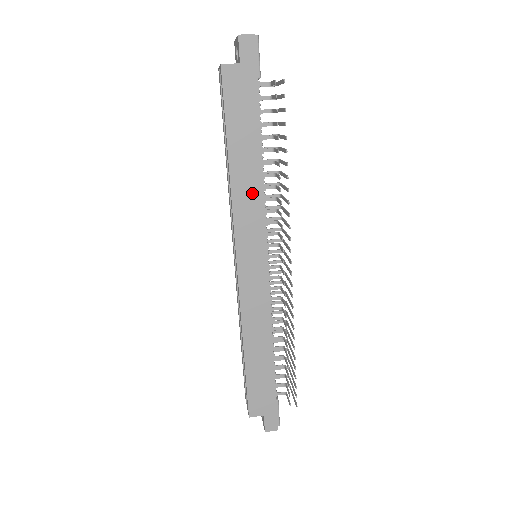
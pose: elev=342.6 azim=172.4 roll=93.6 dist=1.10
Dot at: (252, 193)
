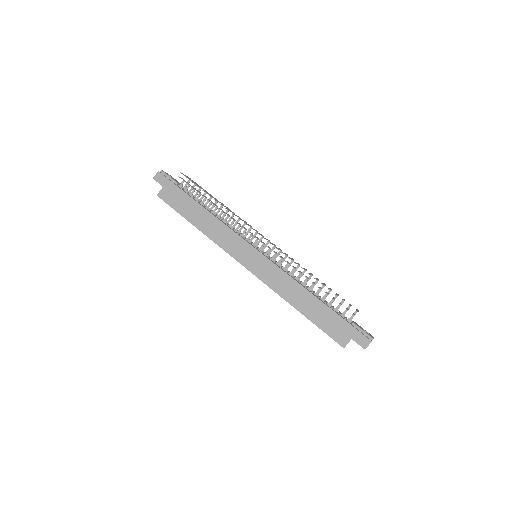
Dot at: (218, 228)
